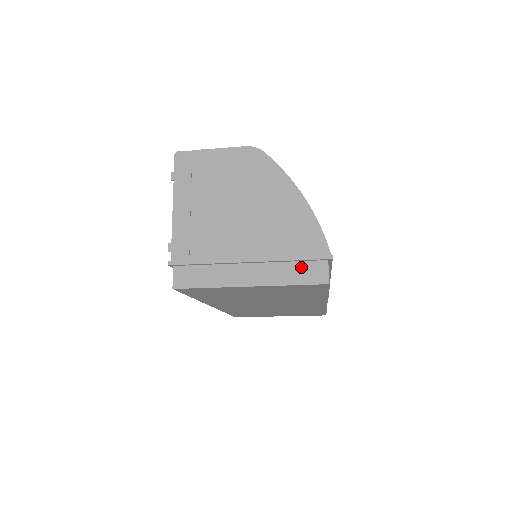
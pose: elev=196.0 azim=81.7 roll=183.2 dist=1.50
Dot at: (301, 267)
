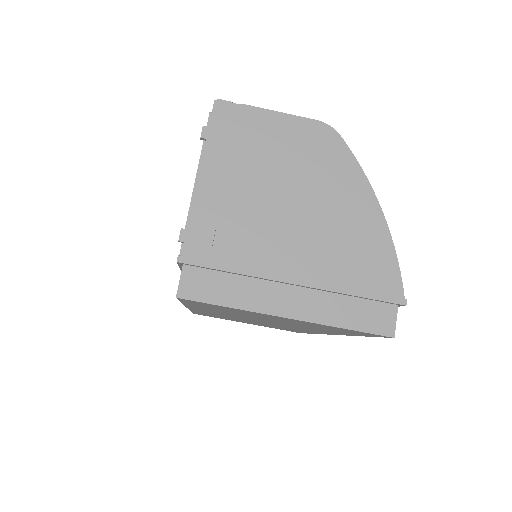
Dot at: (362, 306)
